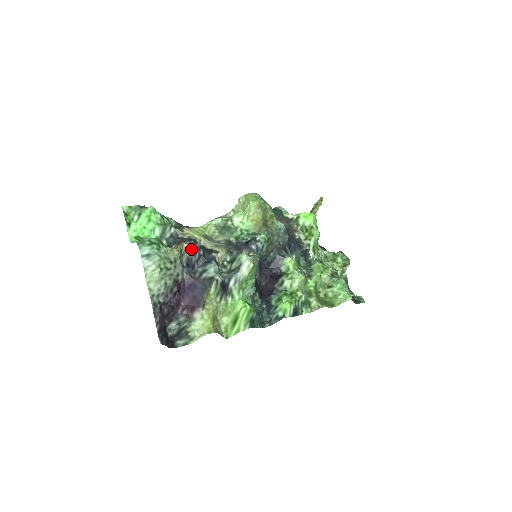
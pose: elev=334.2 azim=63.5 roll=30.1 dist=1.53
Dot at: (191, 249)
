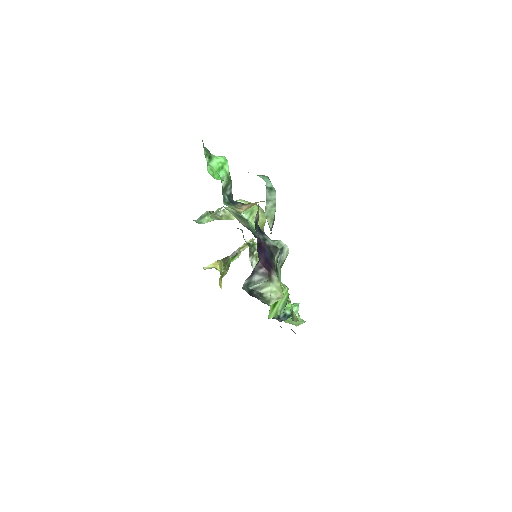
Dot at: occluded
